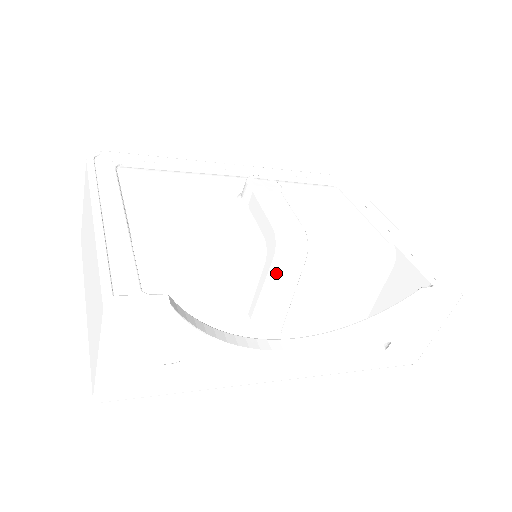
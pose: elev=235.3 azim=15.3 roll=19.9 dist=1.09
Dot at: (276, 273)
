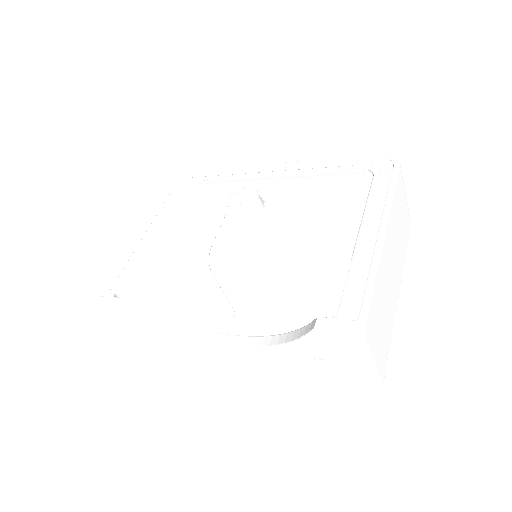
Dot at: (222, 282)
